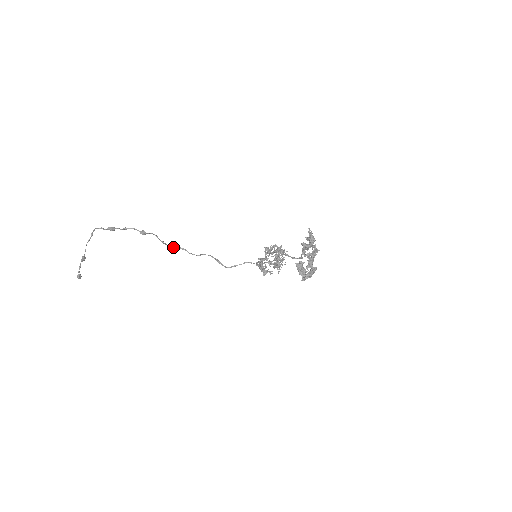
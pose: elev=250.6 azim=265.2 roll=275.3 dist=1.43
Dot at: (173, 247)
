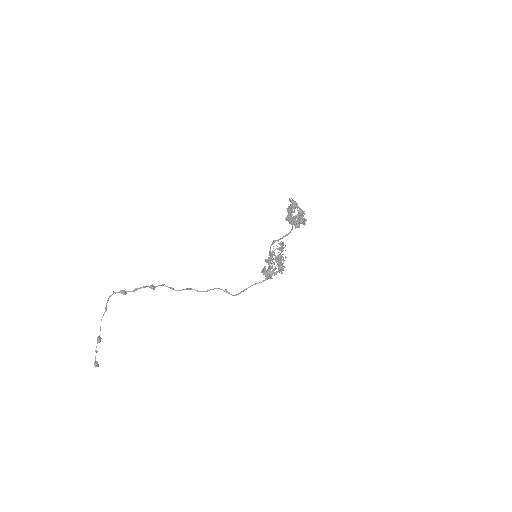
Dot at: (181, 290)
